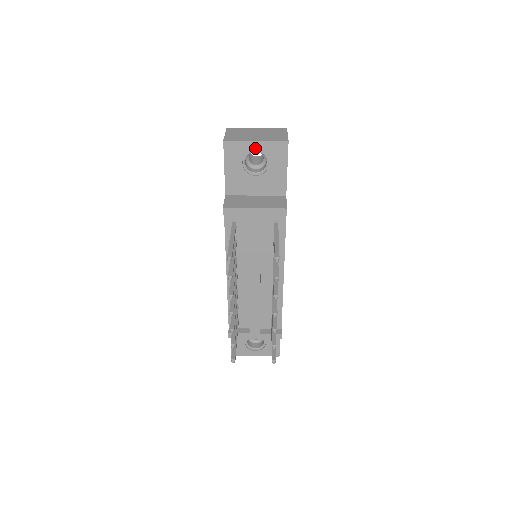
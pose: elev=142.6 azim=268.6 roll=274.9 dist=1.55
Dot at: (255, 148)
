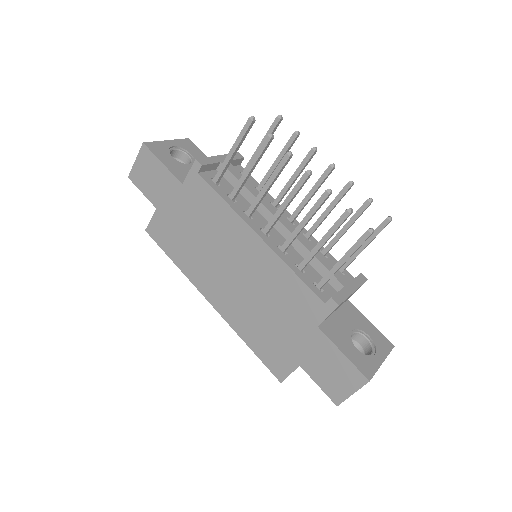
Dot at: (171, 145)
